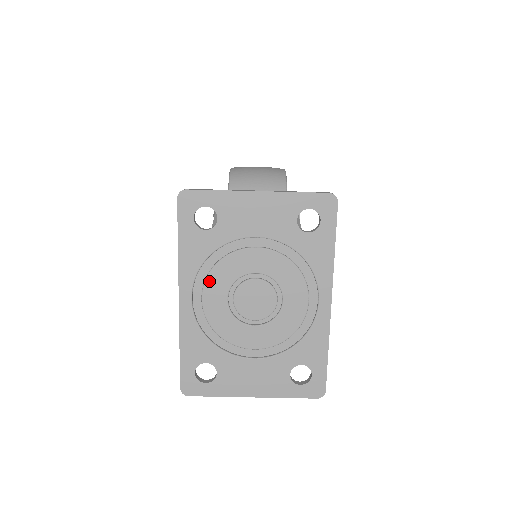
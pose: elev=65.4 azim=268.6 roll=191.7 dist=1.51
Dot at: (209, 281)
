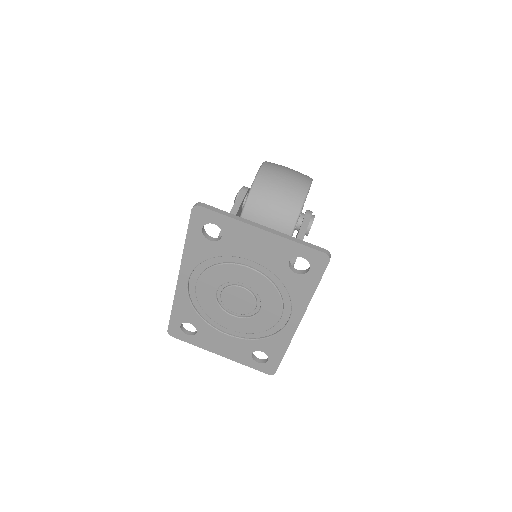
Dot at: (205, 275)
